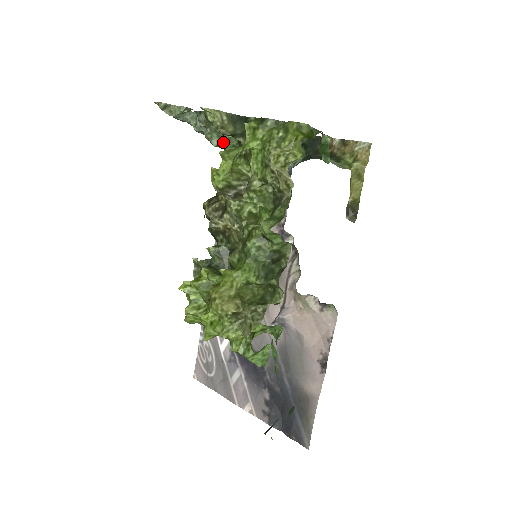
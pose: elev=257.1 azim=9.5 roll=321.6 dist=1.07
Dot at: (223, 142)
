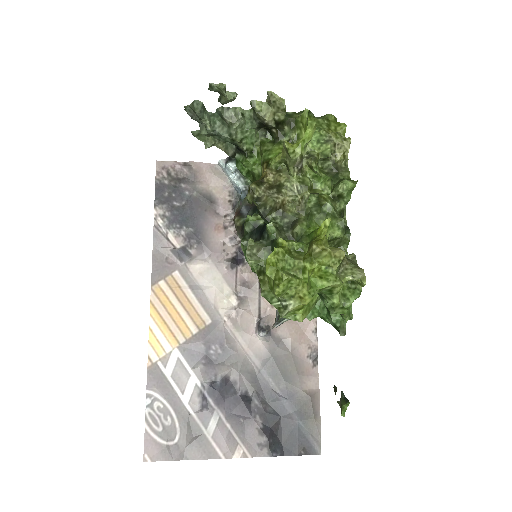
Dot at: (245, 138)
